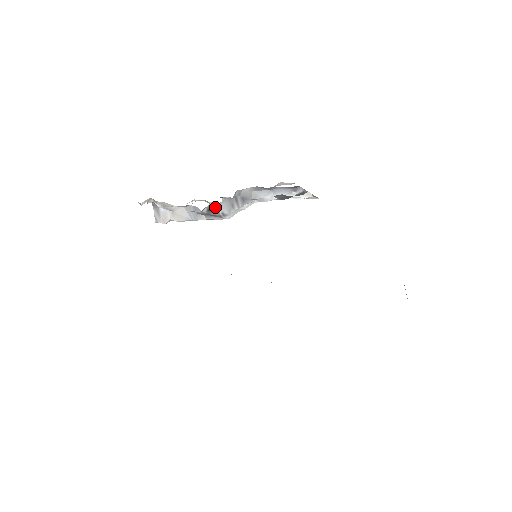
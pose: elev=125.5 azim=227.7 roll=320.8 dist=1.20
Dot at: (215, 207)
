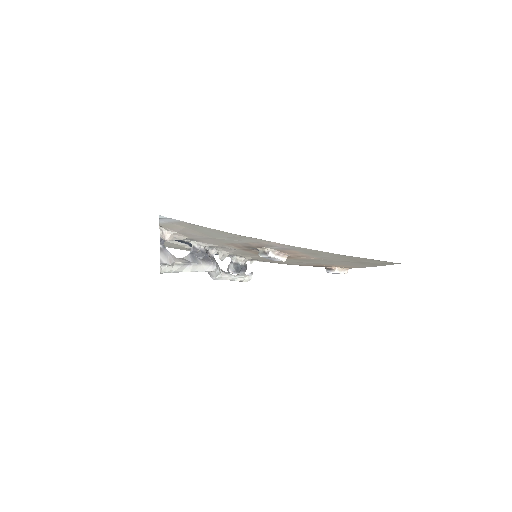
Dot at: occluded
